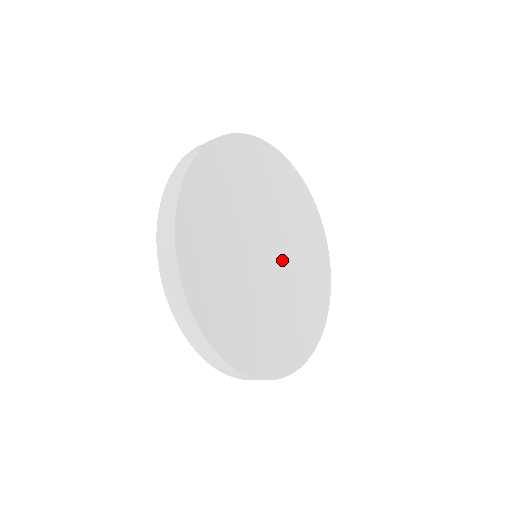
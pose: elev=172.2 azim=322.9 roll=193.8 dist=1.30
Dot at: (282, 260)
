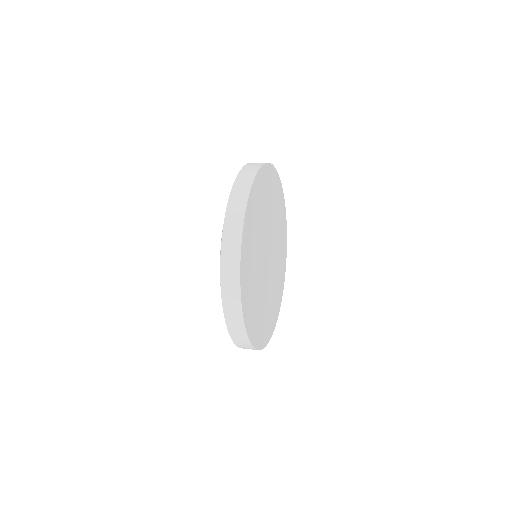
Dot at: (271, 267)
